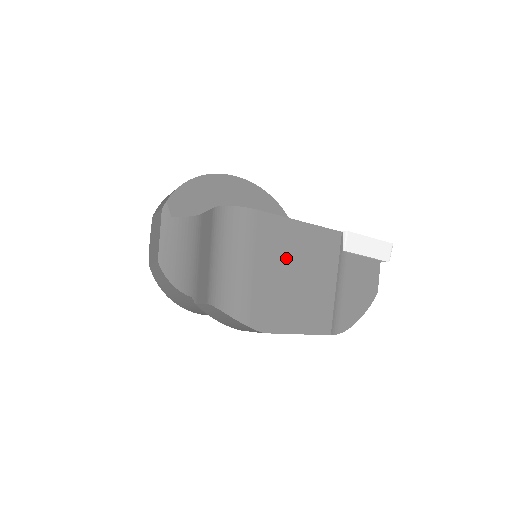
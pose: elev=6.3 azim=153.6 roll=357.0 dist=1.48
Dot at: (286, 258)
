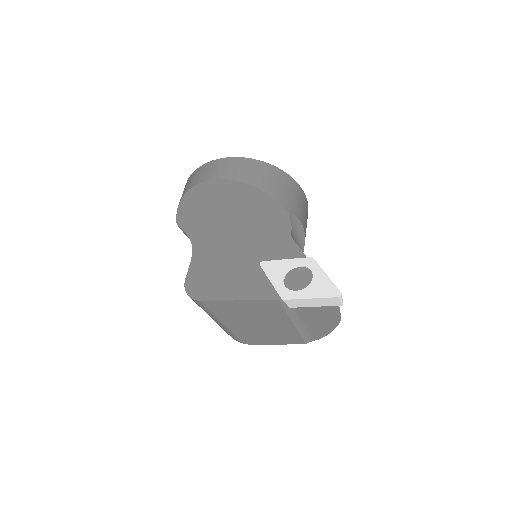
Dot at: (243, 318)
